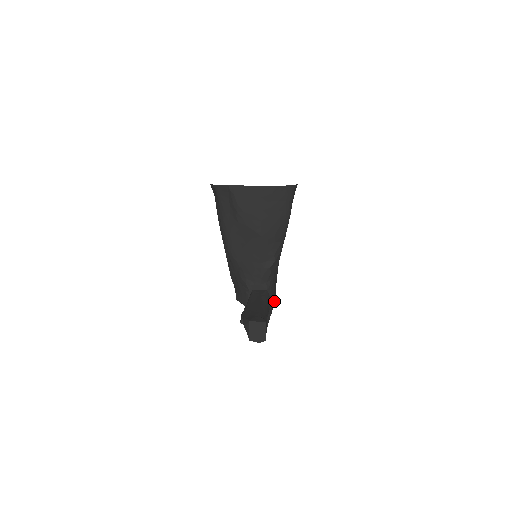
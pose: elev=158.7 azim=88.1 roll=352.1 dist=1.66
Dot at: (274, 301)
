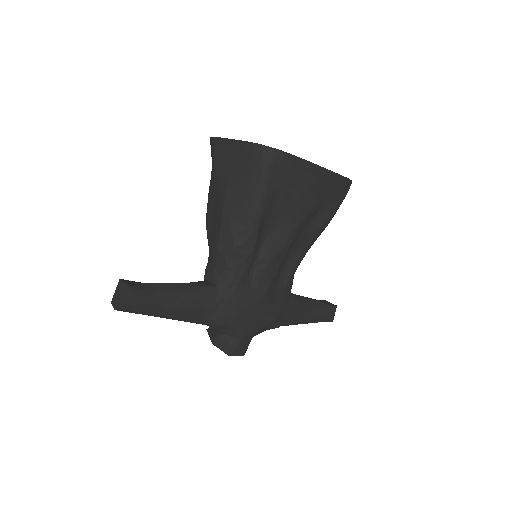
Dot at: (233, 312)
